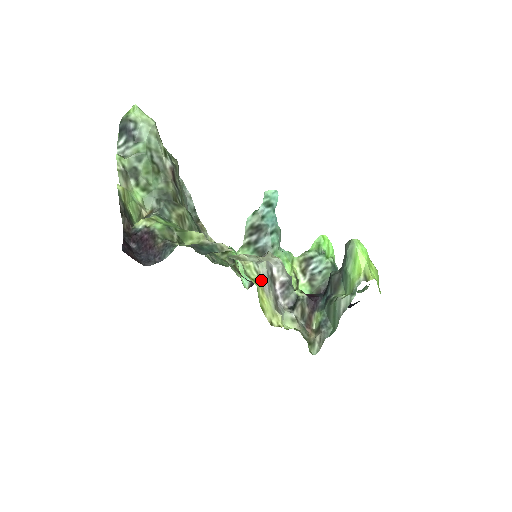
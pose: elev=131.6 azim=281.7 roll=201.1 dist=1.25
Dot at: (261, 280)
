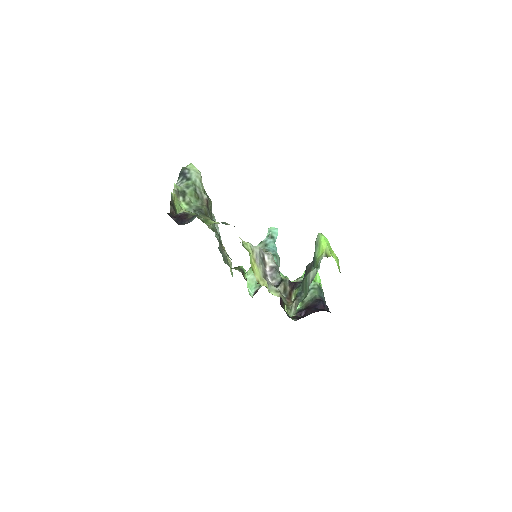
Dot at: (254, 255)
